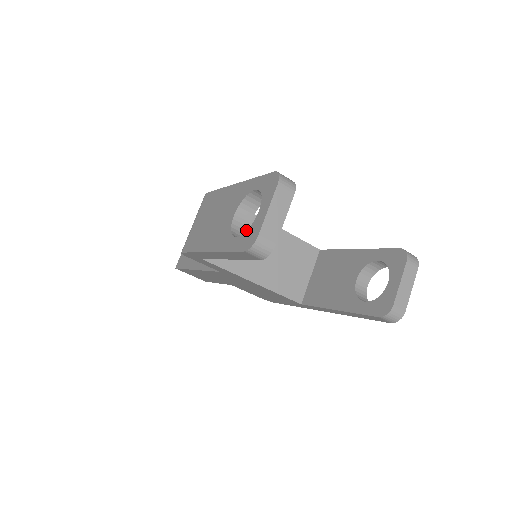
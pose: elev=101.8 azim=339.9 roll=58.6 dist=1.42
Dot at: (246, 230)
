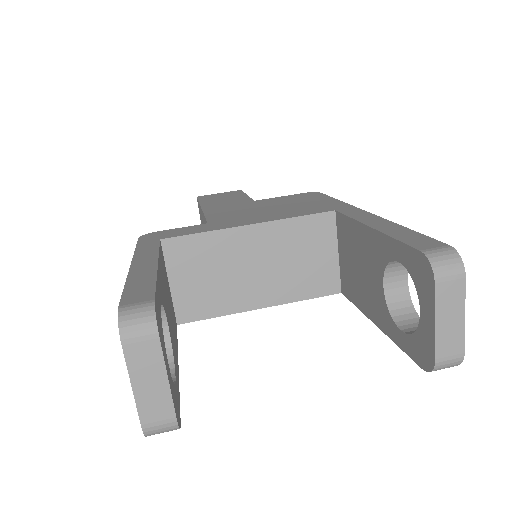
Dot at: (168, 339)
